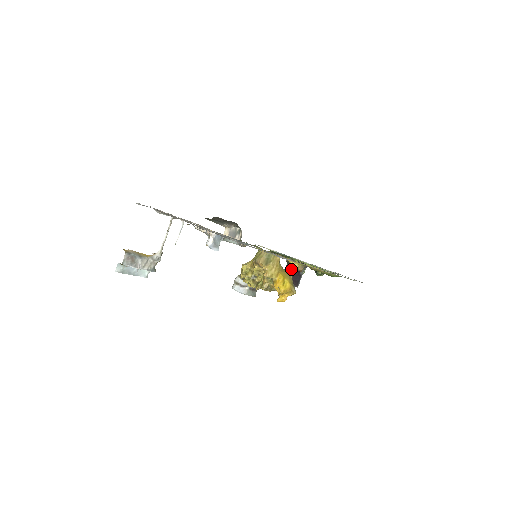
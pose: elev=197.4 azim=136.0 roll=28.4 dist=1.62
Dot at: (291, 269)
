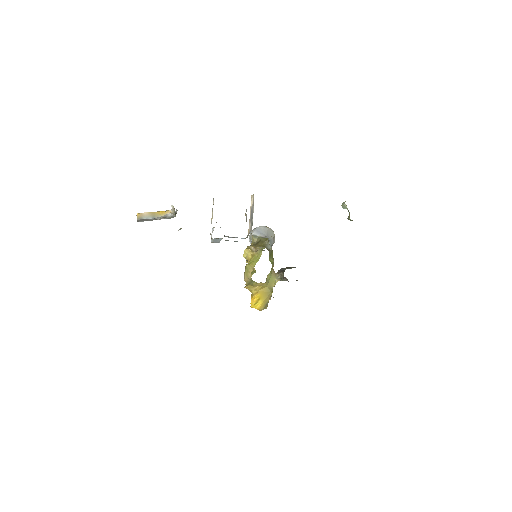
Dot at: occluded
